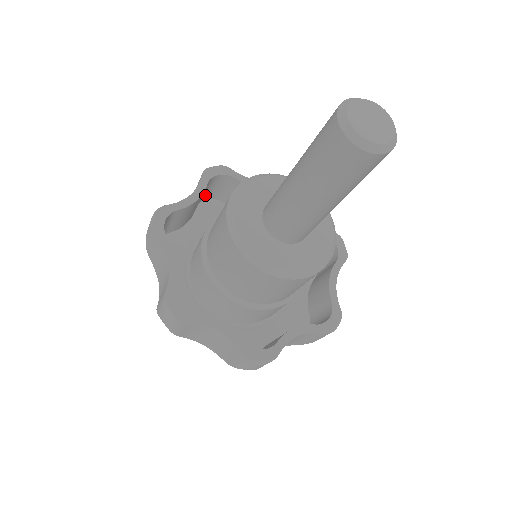
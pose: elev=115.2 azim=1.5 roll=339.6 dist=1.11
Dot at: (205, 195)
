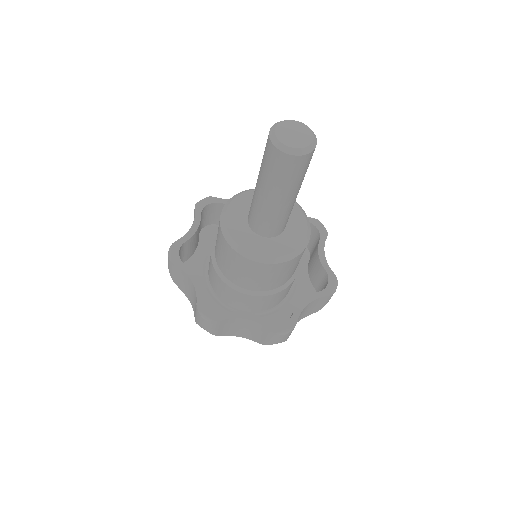
Dot at: (202, 224)
